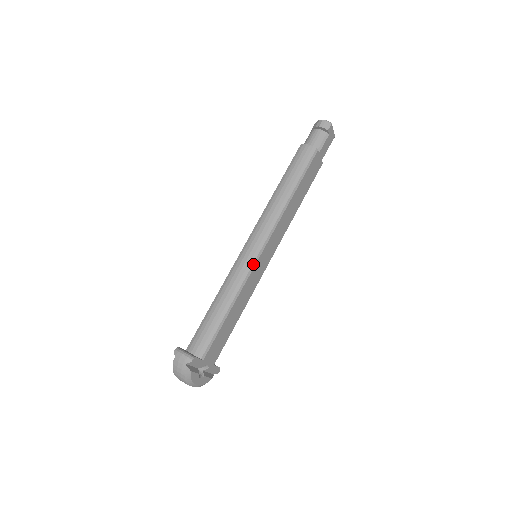
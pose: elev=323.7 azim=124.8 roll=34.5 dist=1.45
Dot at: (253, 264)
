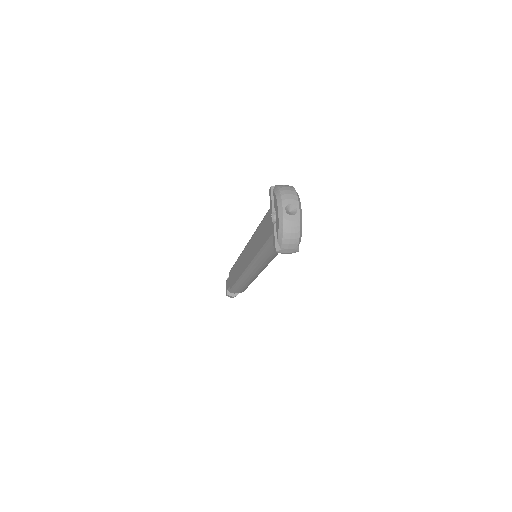
Dot at: occluded
